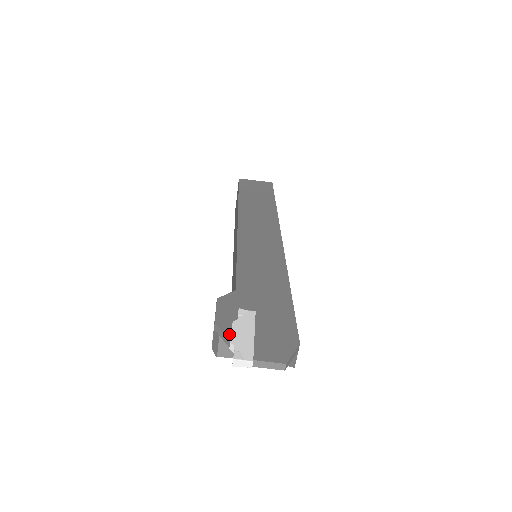
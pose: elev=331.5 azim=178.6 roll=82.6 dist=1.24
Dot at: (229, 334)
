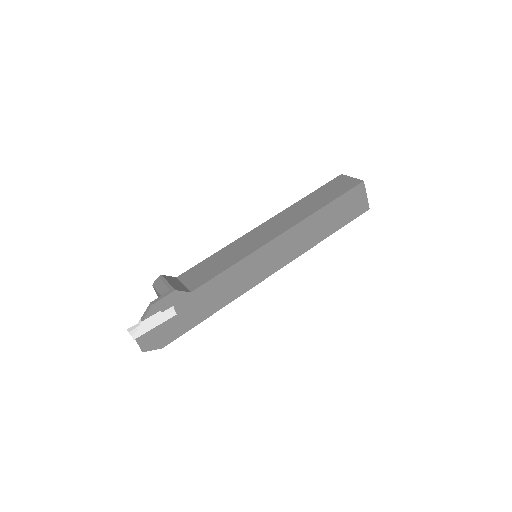
Dot at: (147, 317)
